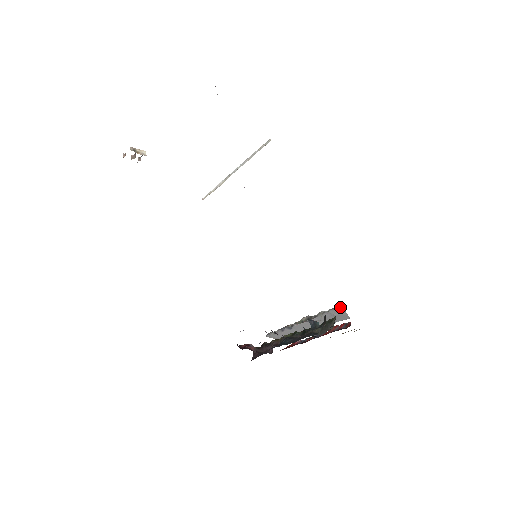
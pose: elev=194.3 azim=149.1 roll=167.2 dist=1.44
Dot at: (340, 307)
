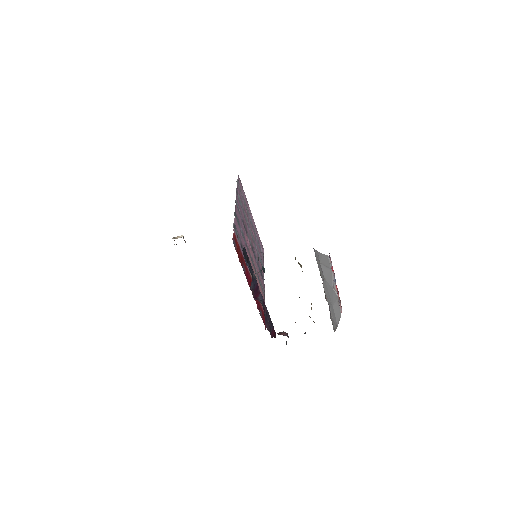
Dot at: (314, 251)
